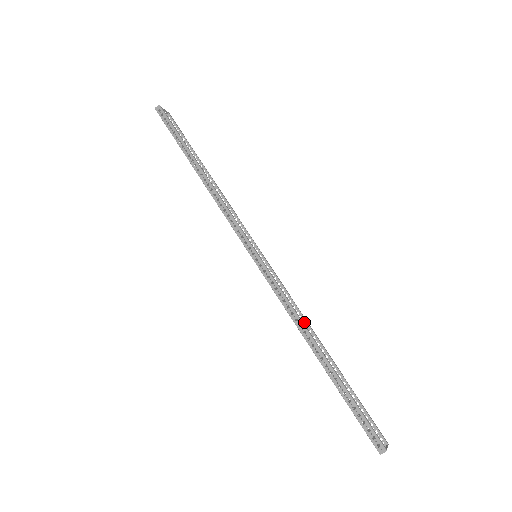
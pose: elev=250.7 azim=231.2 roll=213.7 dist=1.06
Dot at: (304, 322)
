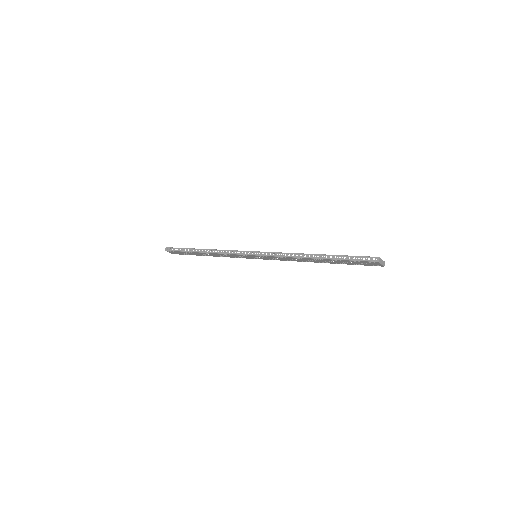
Dot at: occluded
